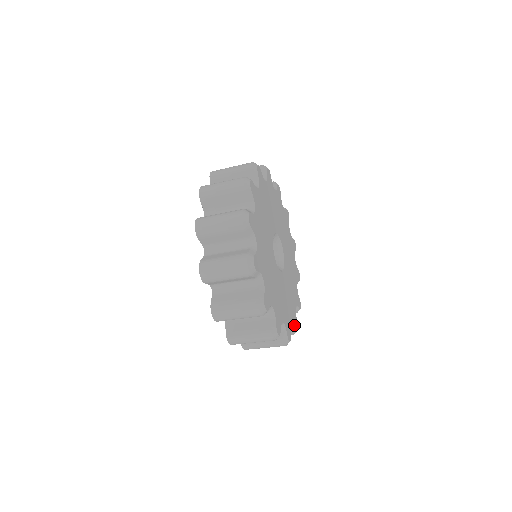
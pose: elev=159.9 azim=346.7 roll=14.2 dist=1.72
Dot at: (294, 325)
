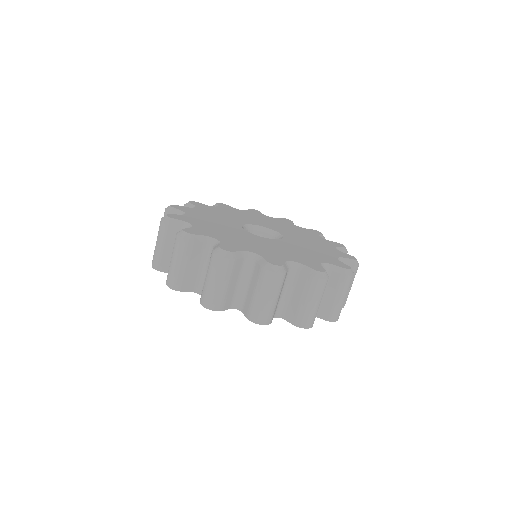
Dot at: (336, 266)
